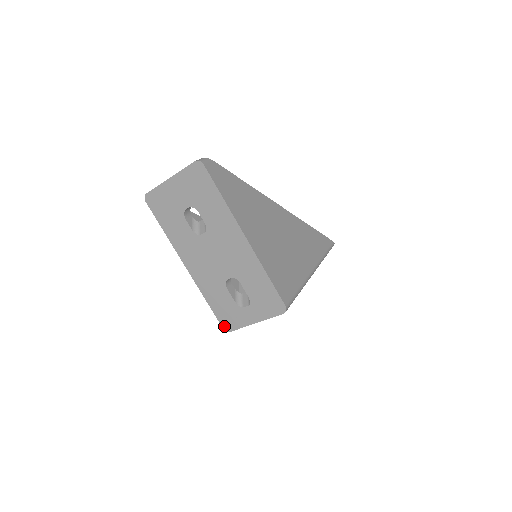
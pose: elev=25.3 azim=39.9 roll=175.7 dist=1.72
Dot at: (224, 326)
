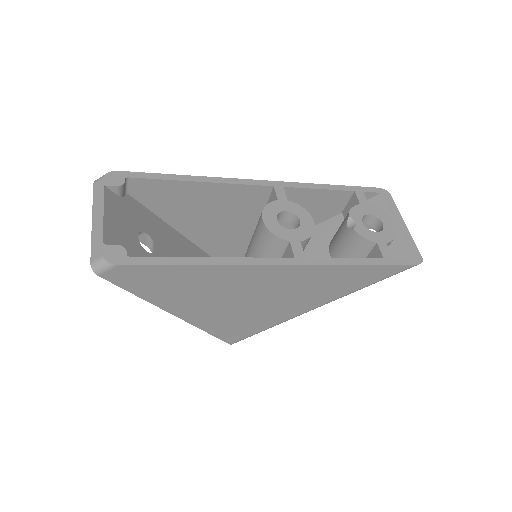
Dot at: occluded
